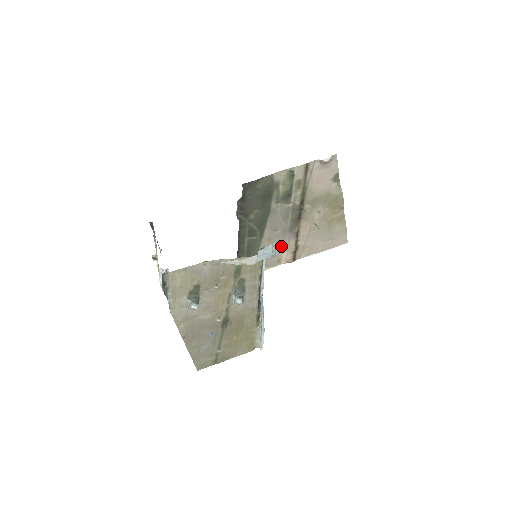
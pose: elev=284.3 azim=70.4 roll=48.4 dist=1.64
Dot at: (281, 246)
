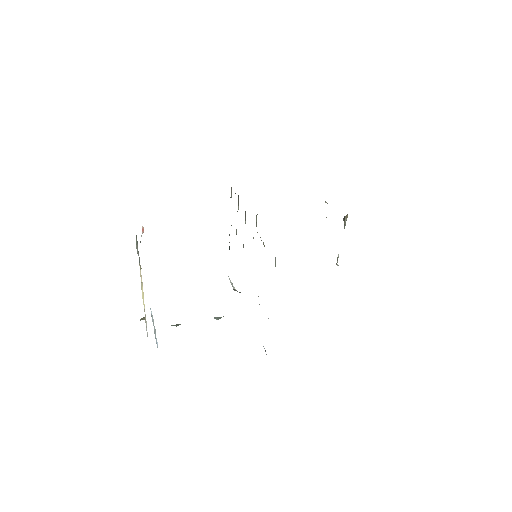
Dot at: occluded
